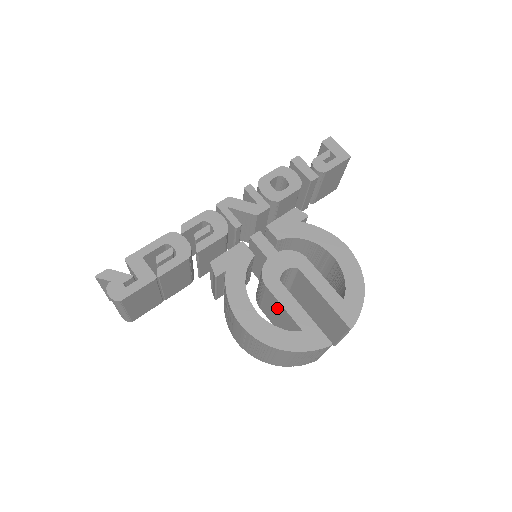
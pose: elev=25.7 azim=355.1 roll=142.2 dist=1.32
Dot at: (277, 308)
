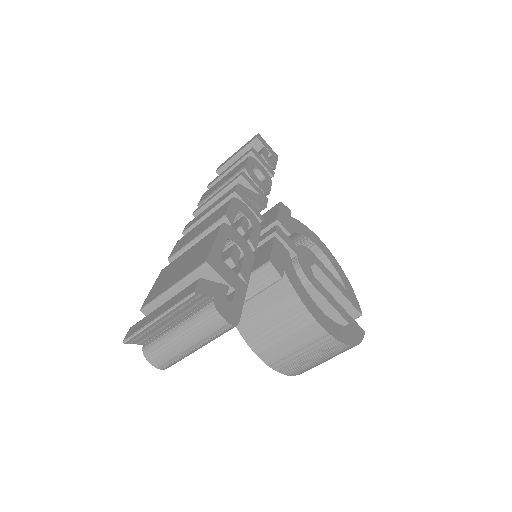
Dot at: occluded
